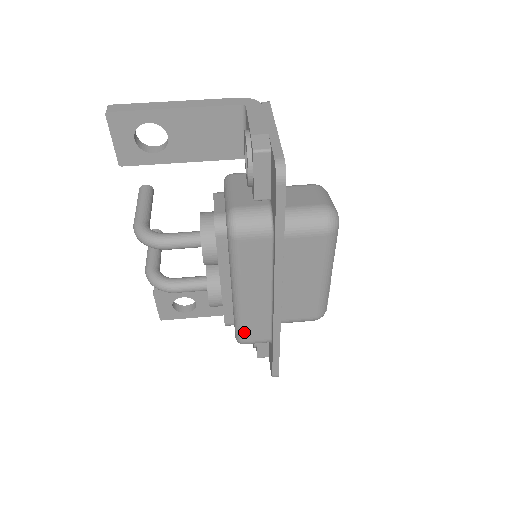
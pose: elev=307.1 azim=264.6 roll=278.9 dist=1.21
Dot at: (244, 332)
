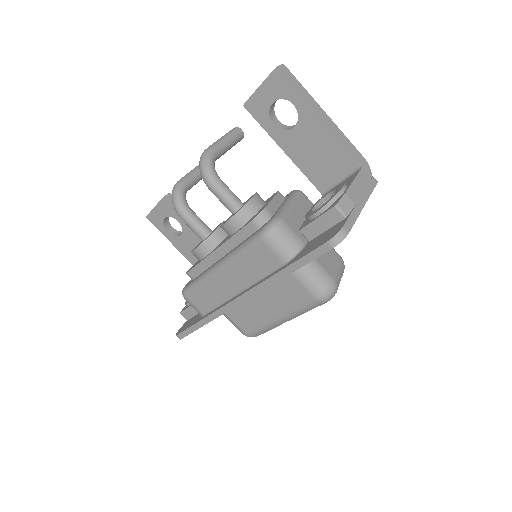
Dot at: (194, 292)
